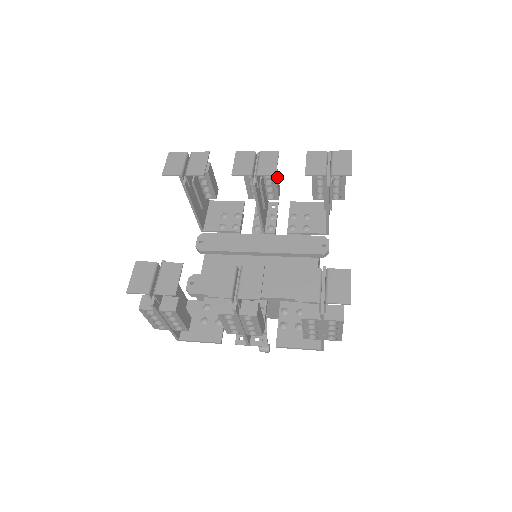
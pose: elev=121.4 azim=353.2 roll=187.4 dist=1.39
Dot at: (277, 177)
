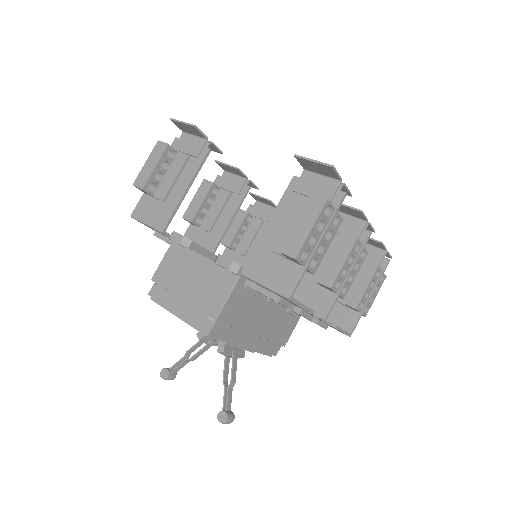
Dot at: occluded
